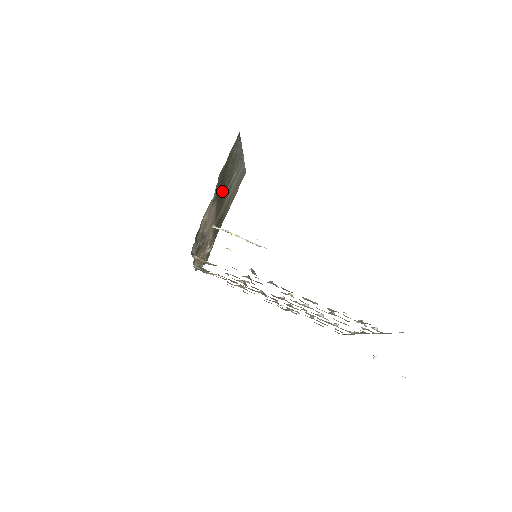
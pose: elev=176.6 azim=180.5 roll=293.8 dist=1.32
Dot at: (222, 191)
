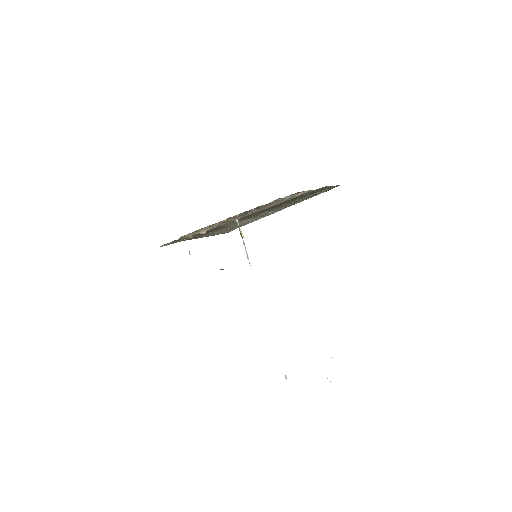
Dot at: occluded
